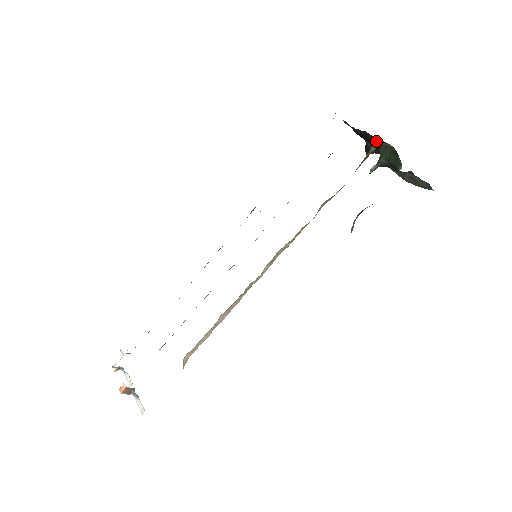
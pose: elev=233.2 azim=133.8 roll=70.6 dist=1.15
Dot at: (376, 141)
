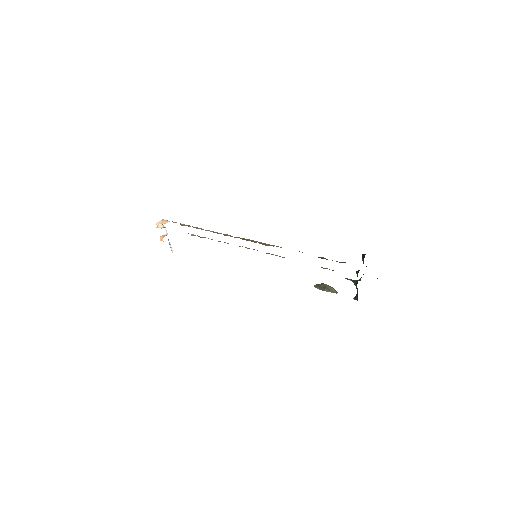
Dot at: occluded
